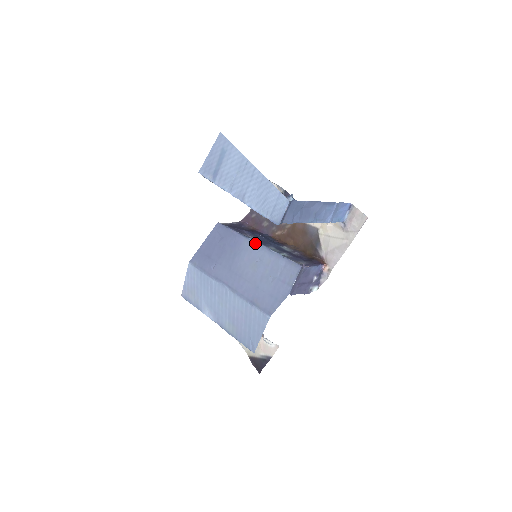
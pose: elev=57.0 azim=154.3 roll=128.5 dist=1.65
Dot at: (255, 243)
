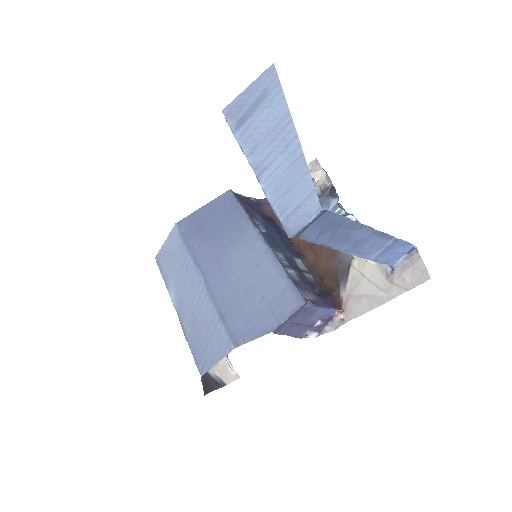
Dot at: (261, 239)
